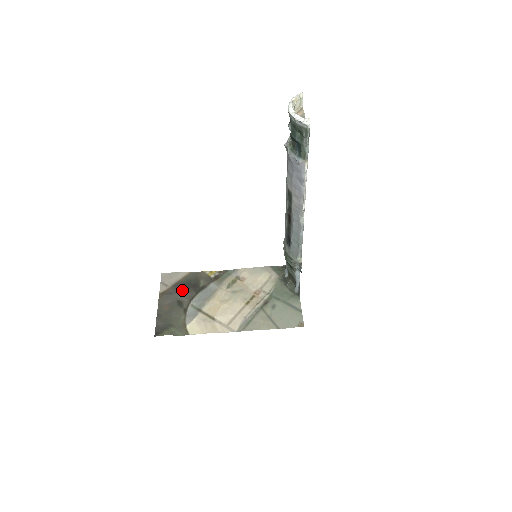
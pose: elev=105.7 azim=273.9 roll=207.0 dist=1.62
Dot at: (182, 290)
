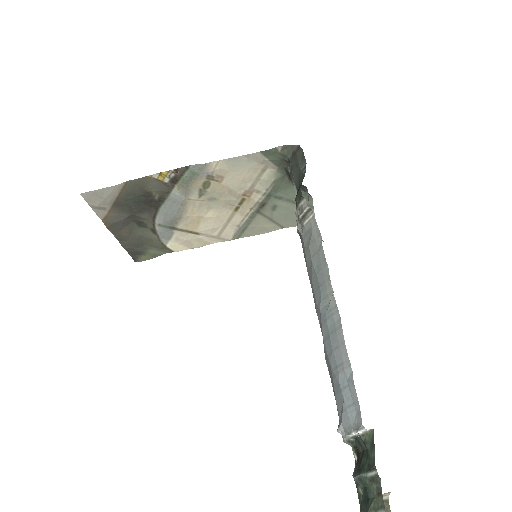
Dot at: (133, 212)
